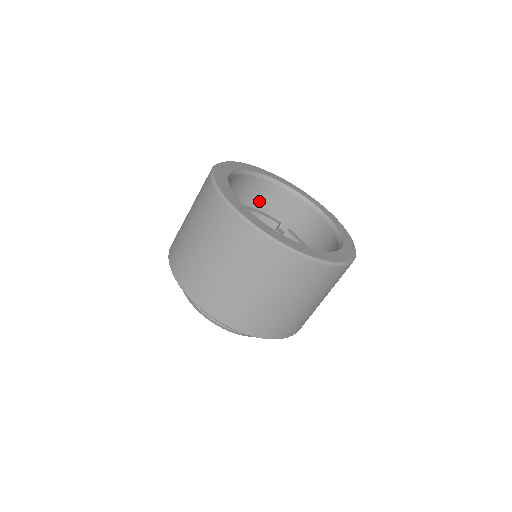
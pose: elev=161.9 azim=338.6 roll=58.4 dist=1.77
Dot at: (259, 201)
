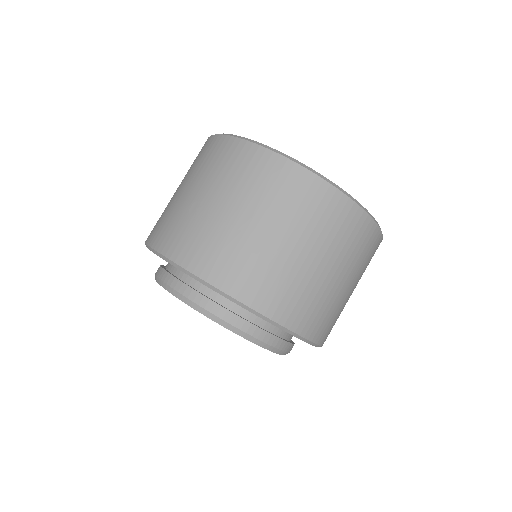
Dot at: occluded
